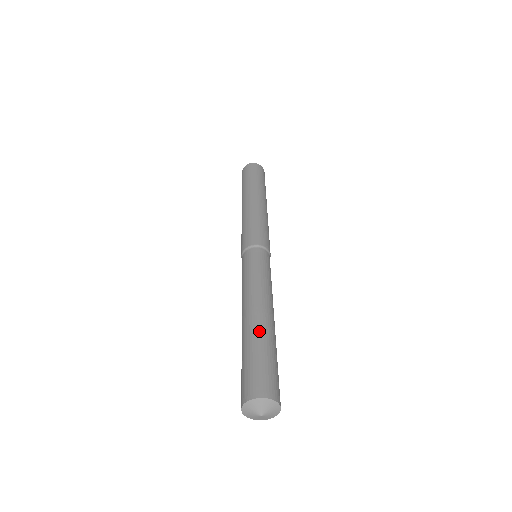
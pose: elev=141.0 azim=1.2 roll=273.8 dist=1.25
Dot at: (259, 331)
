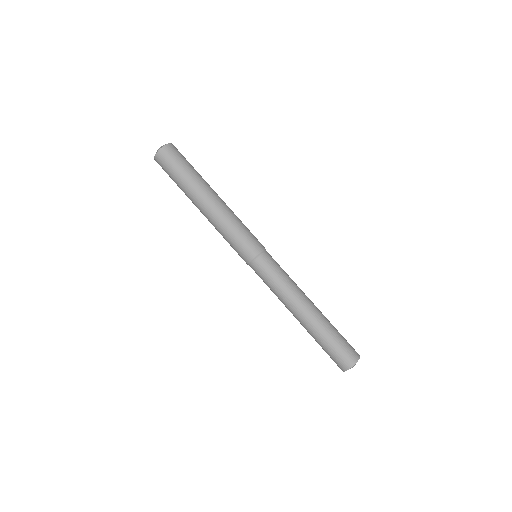
Dot at: (312, 332)
